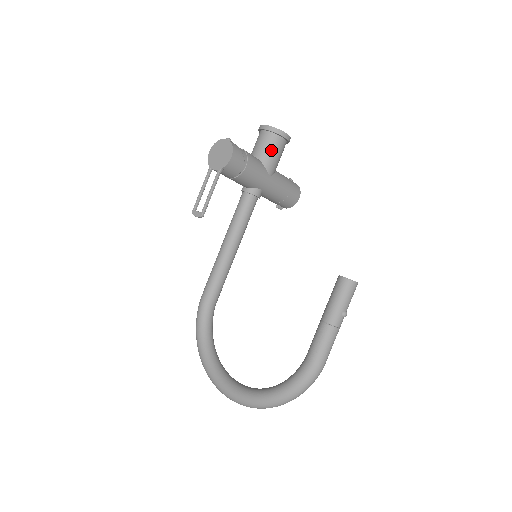
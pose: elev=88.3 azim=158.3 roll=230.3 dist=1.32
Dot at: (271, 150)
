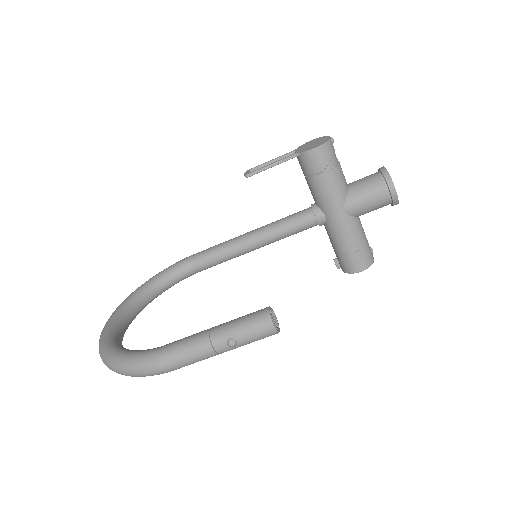
Dot at: (366, 190)
